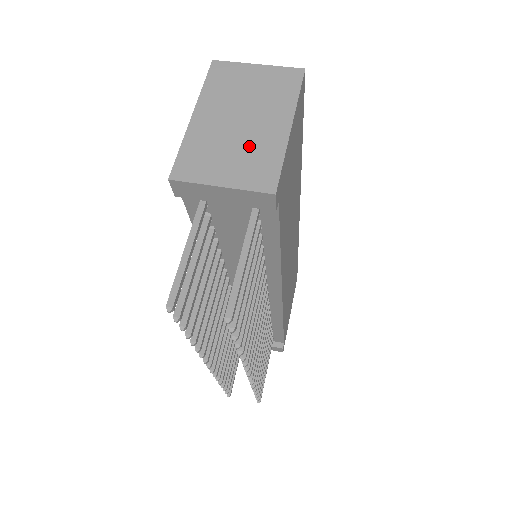
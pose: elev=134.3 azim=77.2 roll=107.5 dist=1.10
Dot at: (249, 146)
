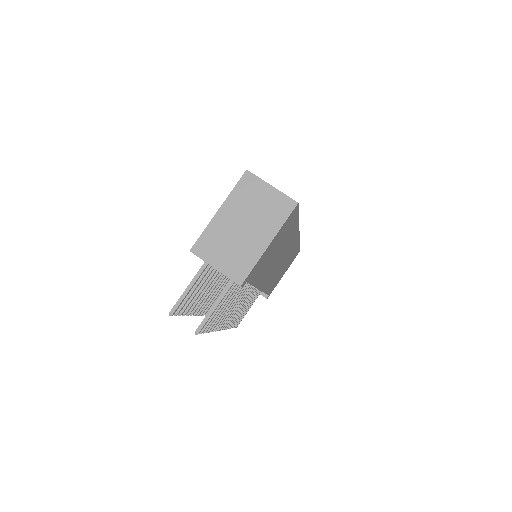
Dot at: (240, 248)
